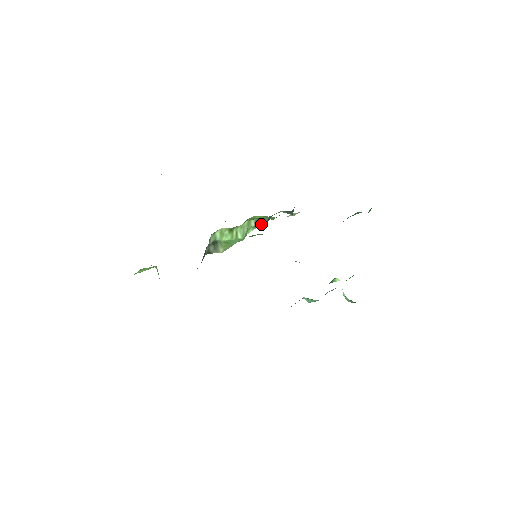
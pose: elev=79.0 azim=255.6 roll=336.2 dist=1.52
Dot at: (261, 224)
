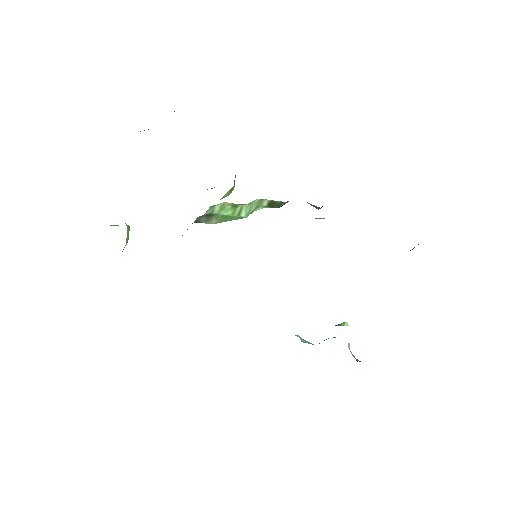
Dot at: (275, 206)
